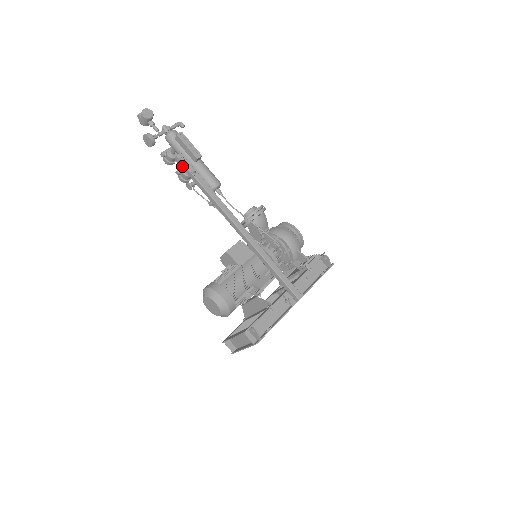
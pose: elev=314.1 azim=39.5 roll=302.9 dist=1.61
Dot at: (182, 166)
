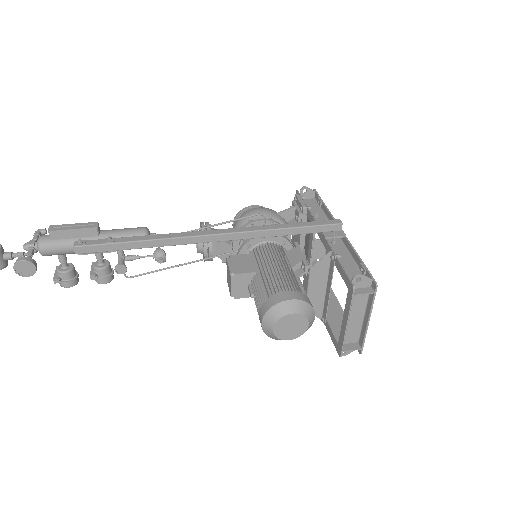
Dot at: (91, 250)
